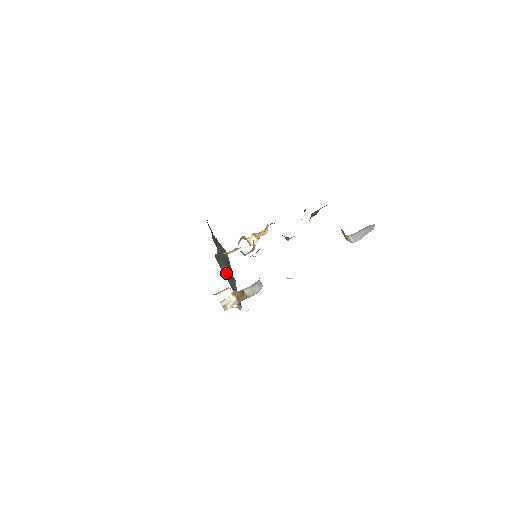
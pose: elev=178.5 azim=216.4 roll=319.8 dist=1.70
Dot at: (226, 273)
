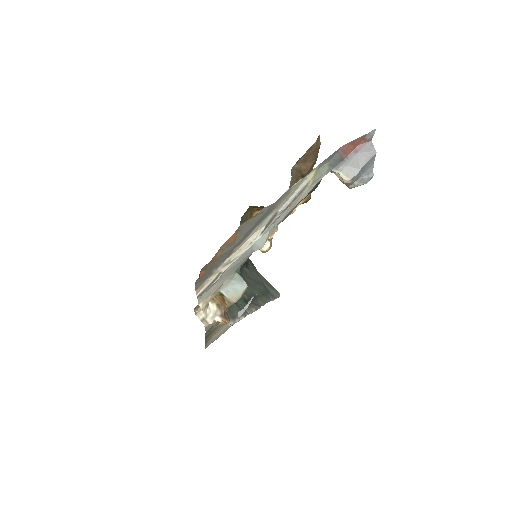
Dot at: occluded
